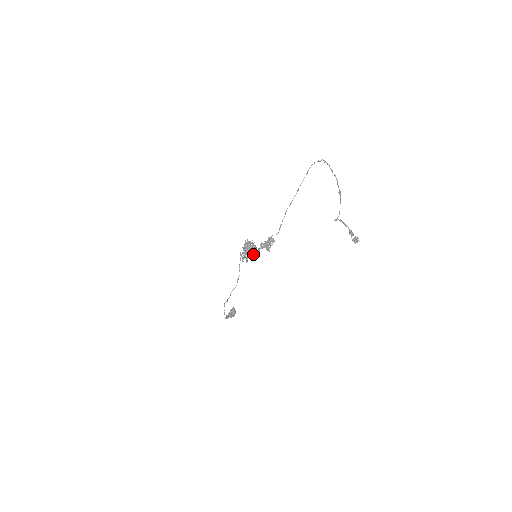
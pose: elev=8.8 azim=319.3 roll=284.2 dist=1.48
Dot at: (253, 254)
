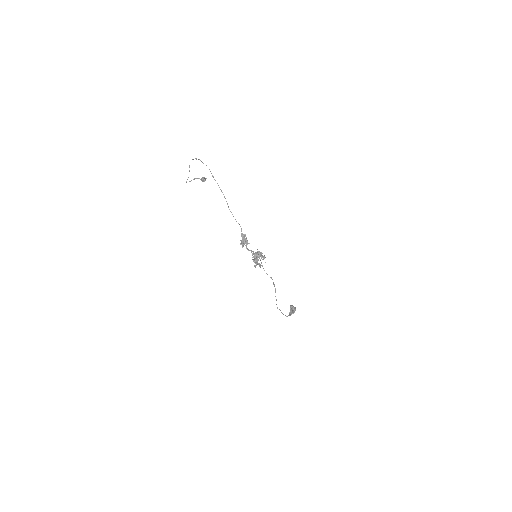
Dot at: (261, 258)
